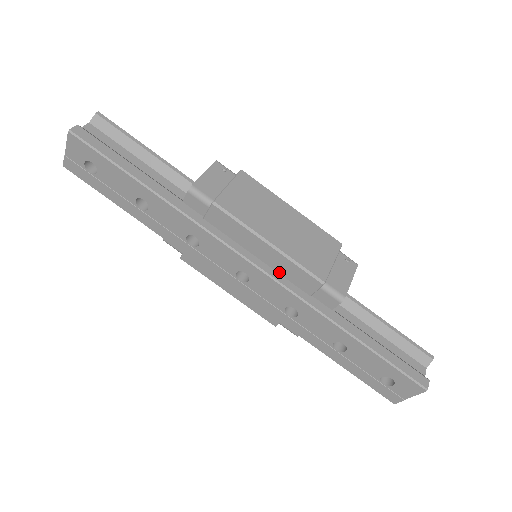
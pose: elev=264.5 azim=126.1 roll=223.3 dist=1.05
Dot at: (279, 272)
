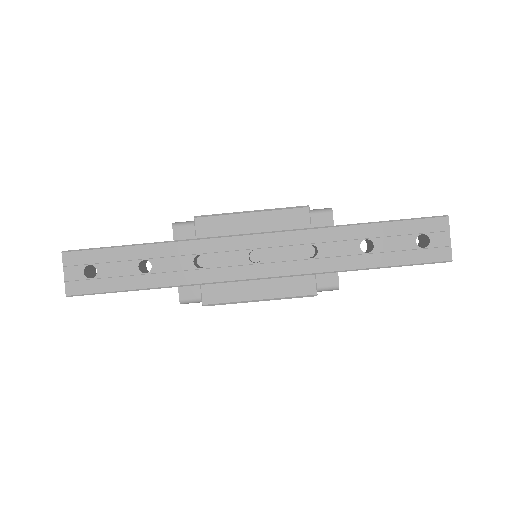
Dot at: (276, 230)
